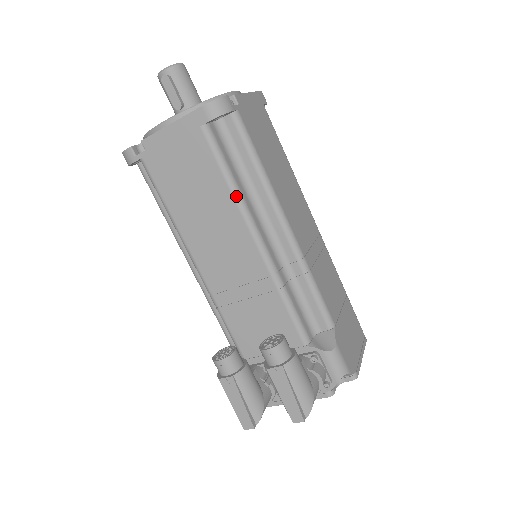
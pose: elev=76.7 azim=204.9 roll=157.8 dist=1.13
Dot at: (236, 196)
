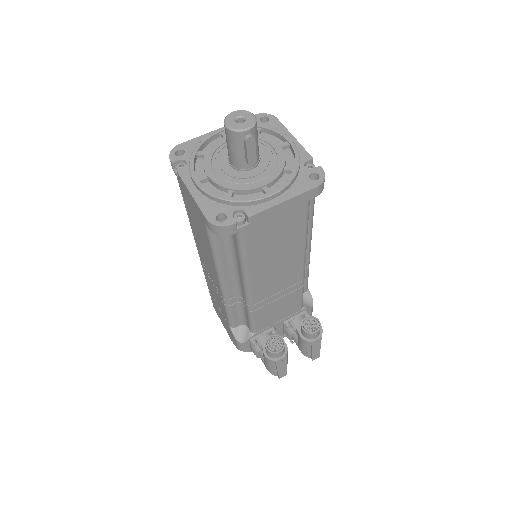
Dot at: (306, 241)
